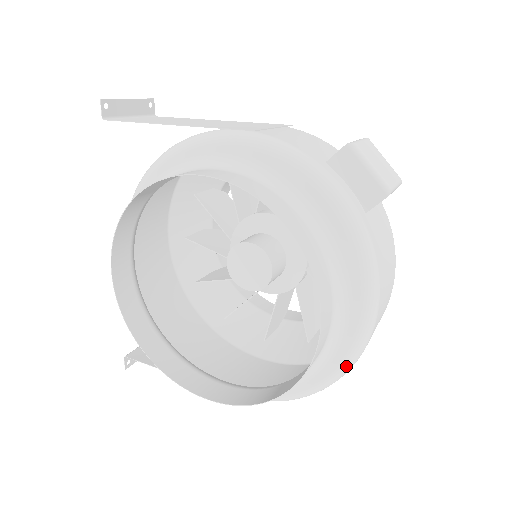
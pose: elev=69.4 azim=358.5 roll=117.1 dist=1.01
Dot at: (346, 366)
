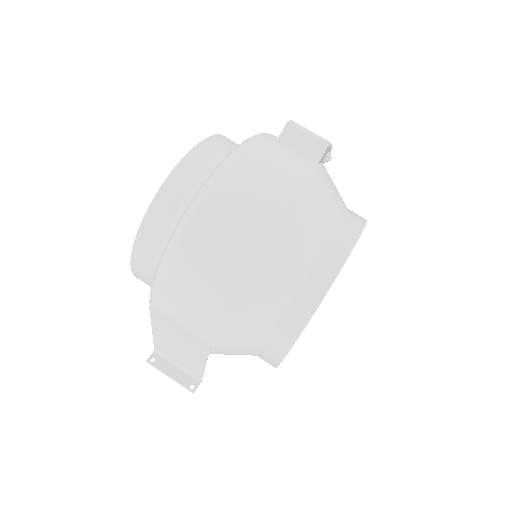
Dot at: (191, 205)
